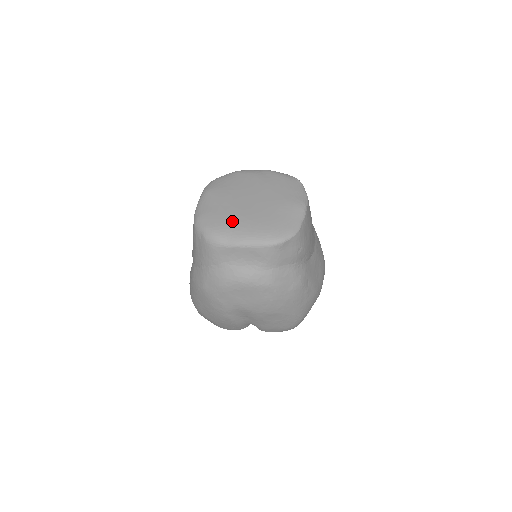
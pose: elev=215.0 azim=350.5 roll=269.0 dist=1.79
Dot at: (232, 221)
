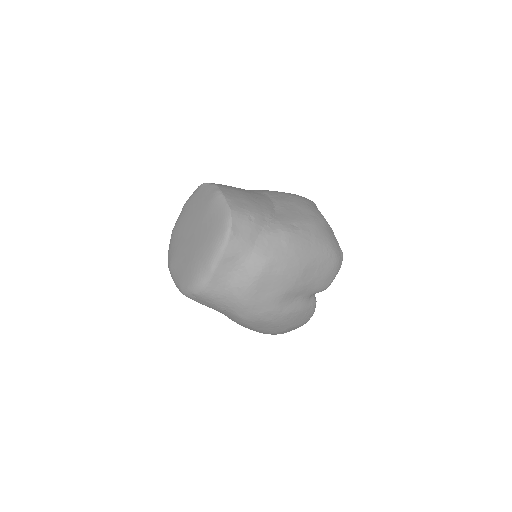
Dot at: (194, 263)
